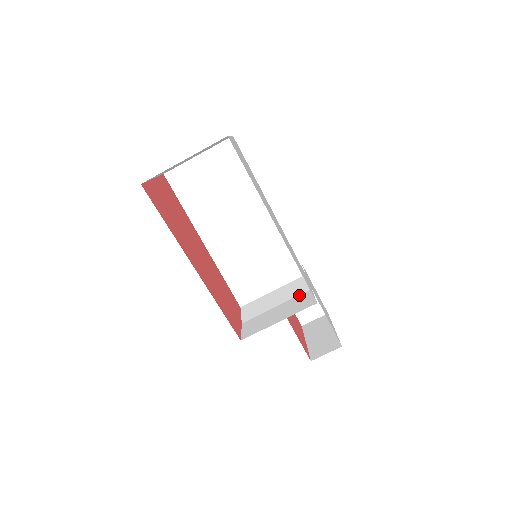
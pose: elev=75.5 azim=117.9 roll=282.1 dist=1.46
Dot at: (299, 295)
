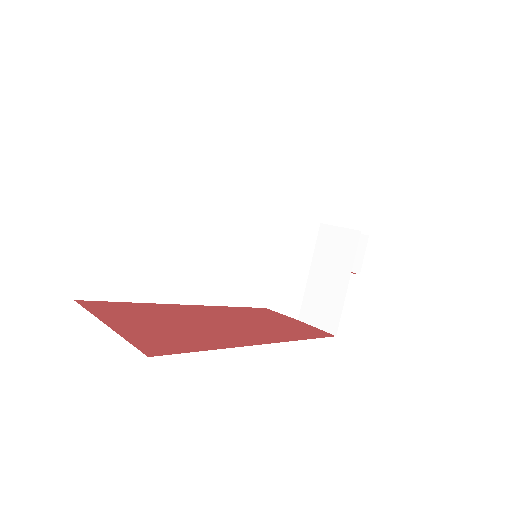
Dot at: (317, 241)
